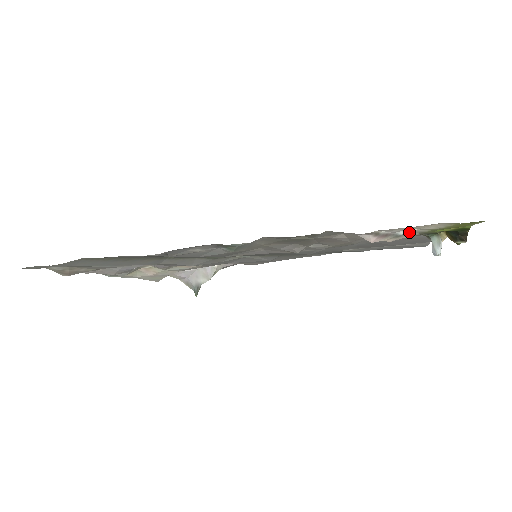
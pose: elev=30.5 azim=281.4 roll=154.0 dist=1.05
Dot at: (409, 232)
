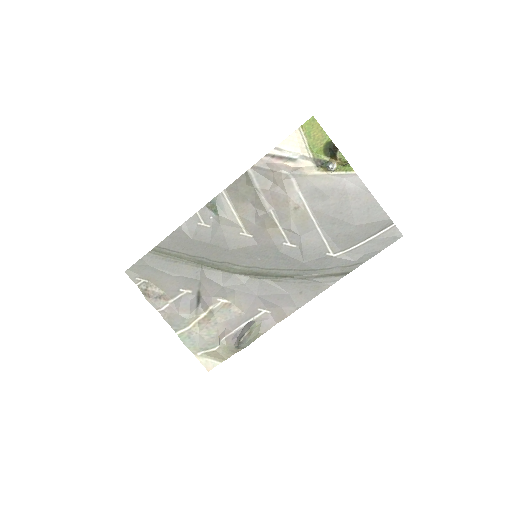
Dot at: (298, 156)
